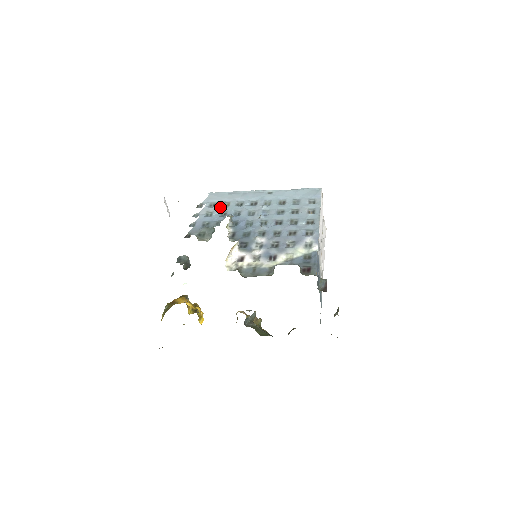
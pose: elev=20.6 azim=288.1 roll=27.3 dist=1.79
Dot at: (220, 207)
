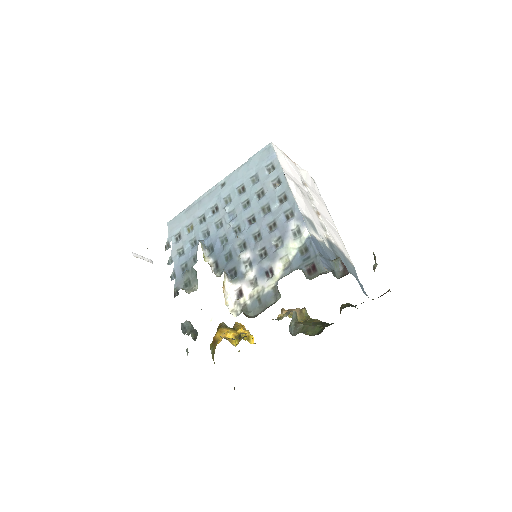
Dot at: (186, 236)
